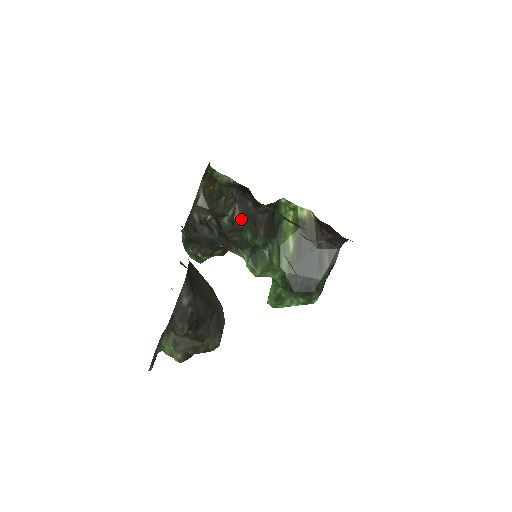
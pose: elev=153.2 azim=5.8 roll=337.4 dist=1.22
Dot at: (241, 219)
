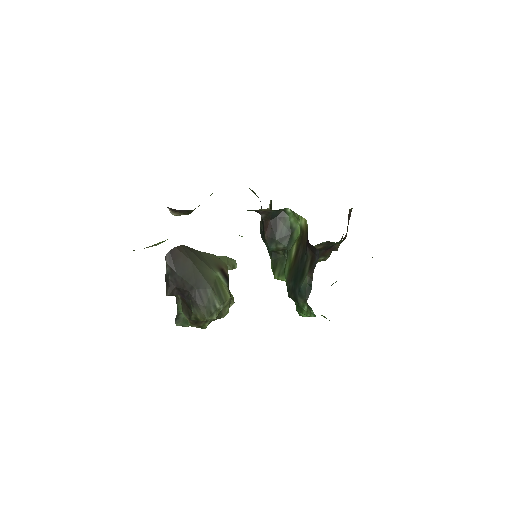
Dot at: occluded
